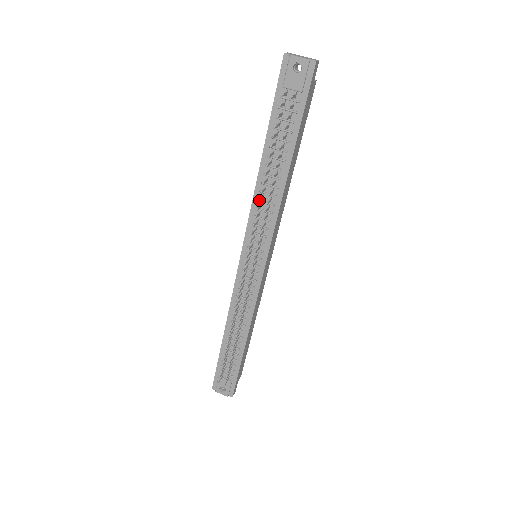
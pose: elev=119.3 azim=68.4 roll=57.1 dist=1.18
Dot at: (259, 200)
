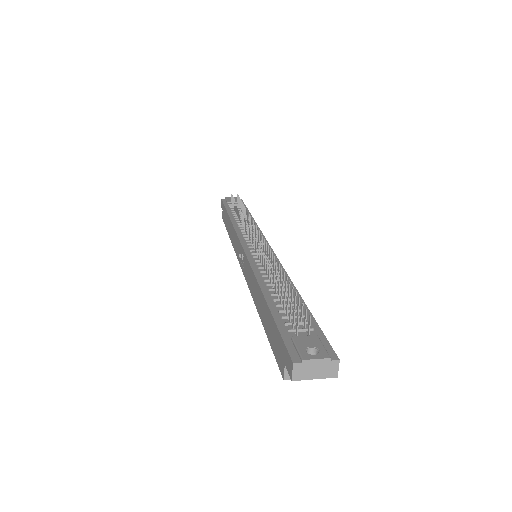
Dot at: (242, 214)
